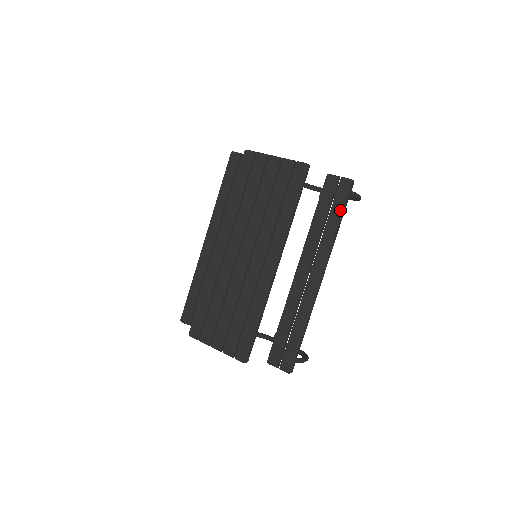
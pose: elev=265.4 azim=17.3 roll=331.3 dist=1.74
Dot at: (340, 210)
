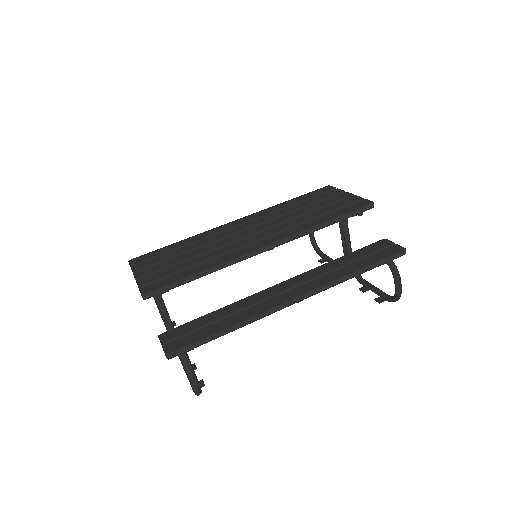
Dot at: (371, 261)
